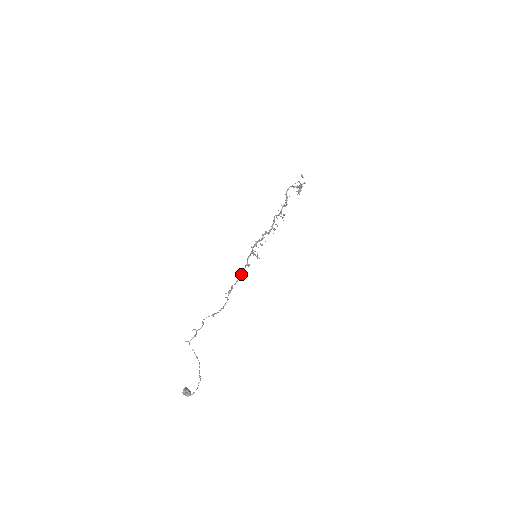
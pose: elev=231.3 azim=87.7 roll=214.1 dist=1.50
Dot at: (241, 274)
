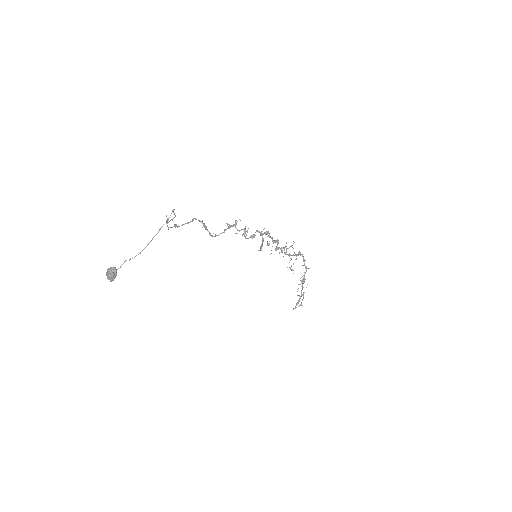
Dot at: (246, 231)
